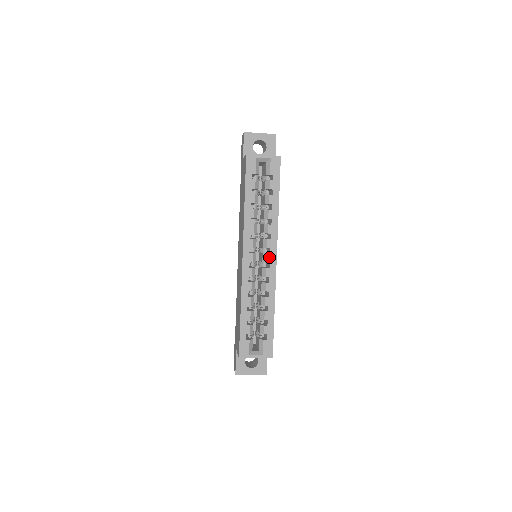
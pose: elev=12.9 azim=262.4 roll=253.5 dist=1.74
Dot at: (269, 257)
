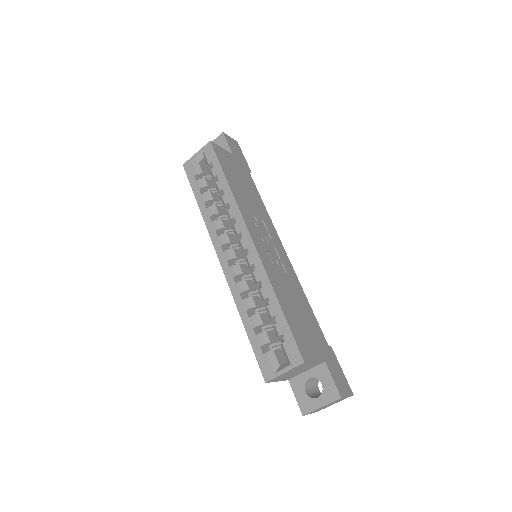
Dot at: (243, 242)
